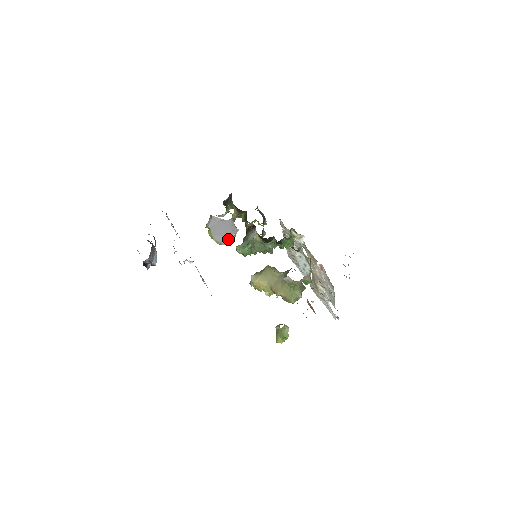
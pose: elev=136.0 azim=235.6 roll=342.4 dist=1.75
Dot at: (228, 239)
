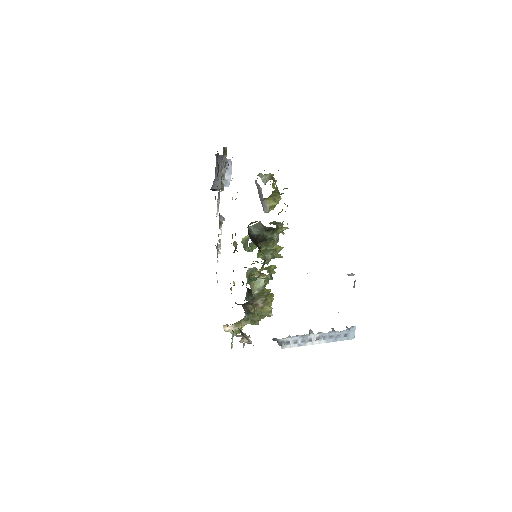
Dot at: occluded
